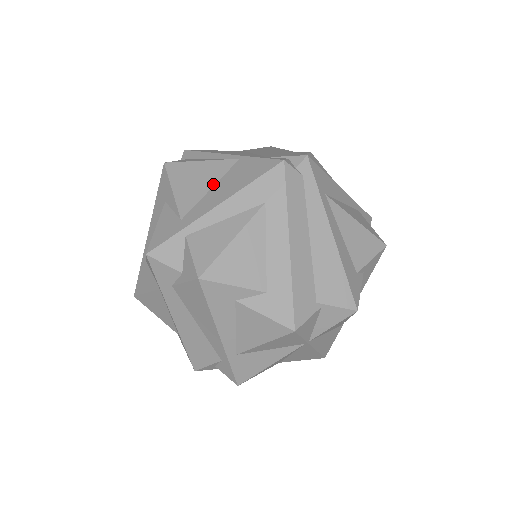
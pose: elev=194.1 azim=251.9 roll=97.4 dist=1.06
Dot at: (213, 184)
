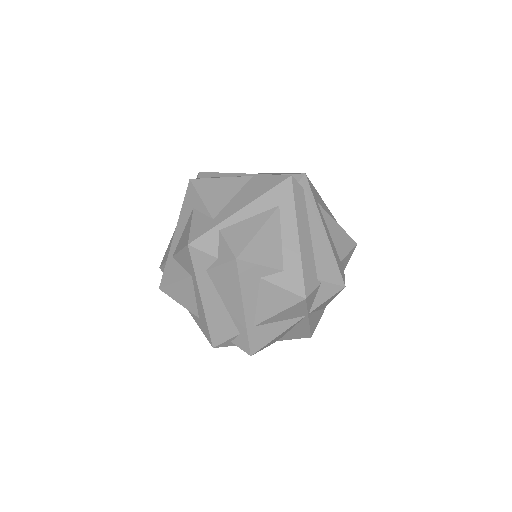
Dot at: (235, 194)
